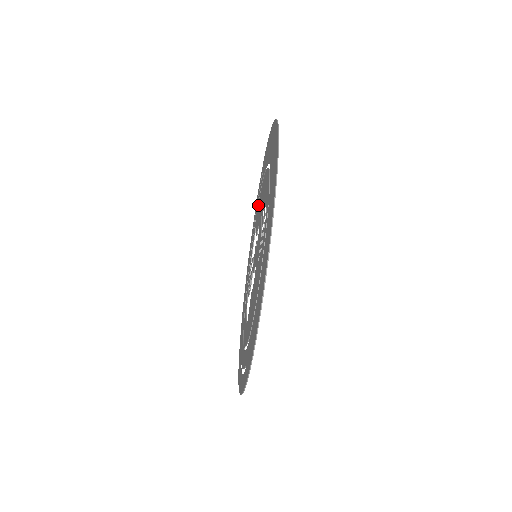
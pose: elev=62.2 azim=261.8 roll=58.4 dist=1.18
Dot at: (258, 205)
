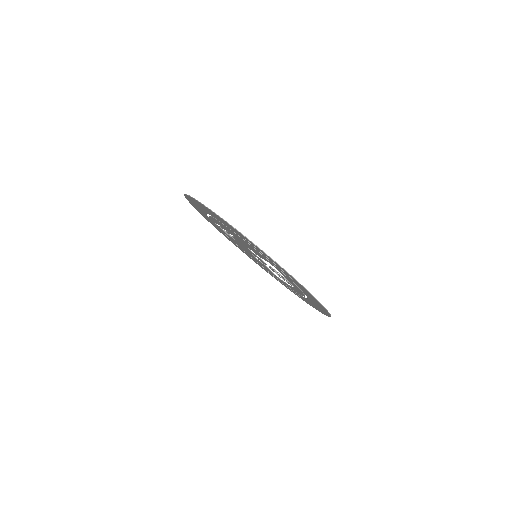
Dot at: occluded
